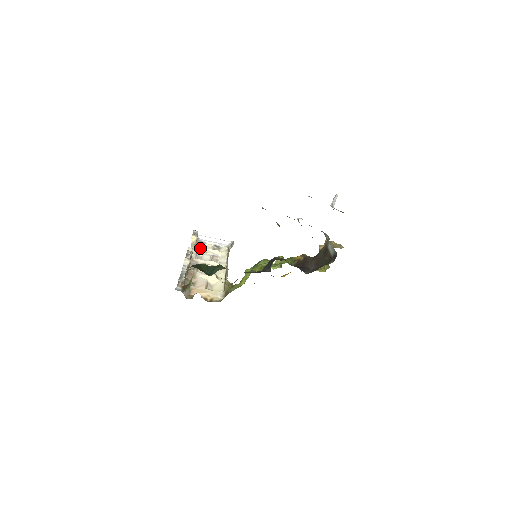
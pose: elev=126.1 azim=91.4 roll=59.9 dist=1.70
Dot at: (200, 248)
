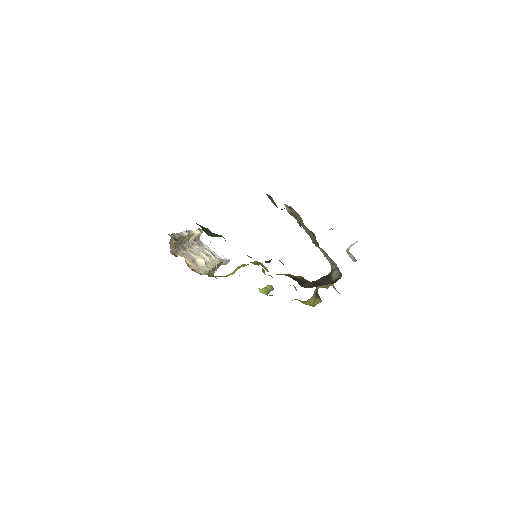
Dot at: (198, 244)
